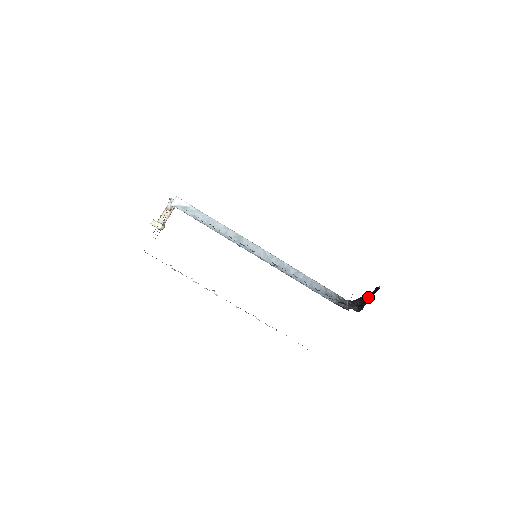
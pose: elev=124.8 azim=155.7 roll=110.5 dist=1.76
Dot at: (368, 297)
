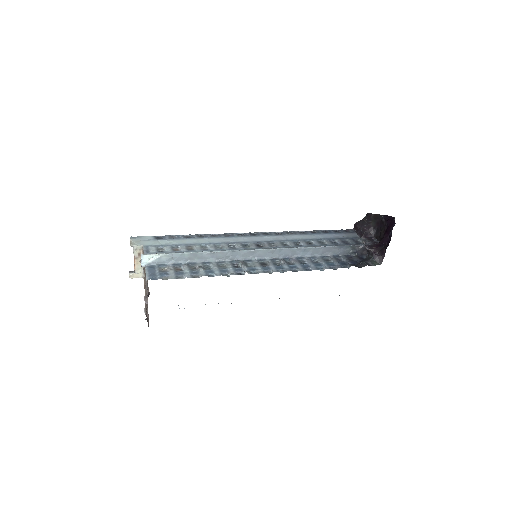
Dot at: (382, 223)
